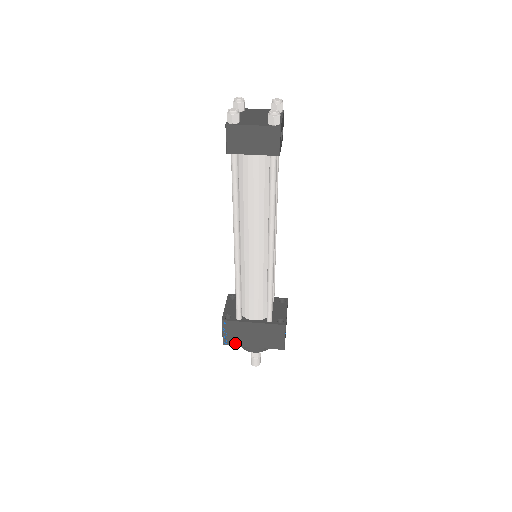
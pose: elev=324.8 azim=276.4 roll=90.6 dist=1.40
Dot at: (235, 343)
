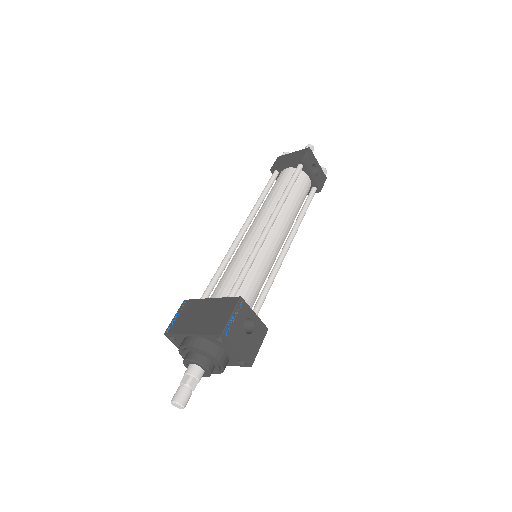
Dot at: (176, 330)
